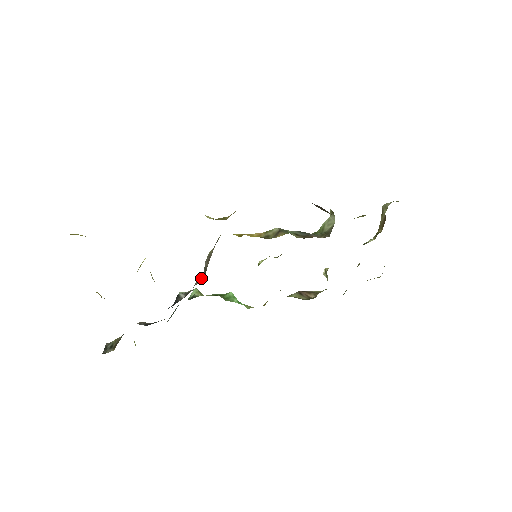
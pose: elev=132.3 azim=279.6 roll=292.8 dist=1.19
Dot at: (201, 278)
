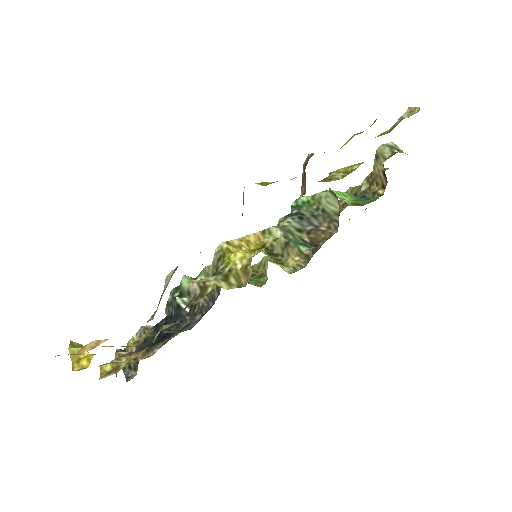
Dot at: (206, 297)
